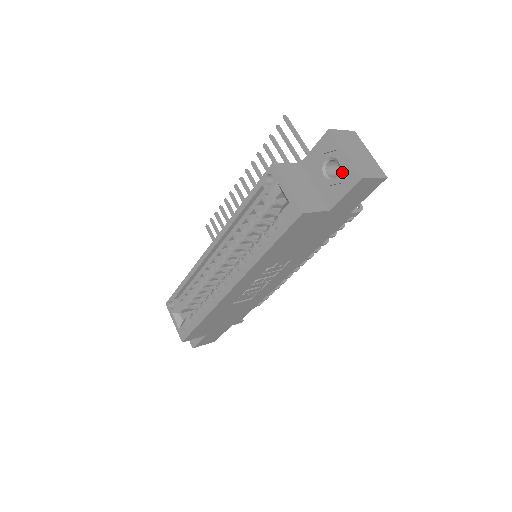
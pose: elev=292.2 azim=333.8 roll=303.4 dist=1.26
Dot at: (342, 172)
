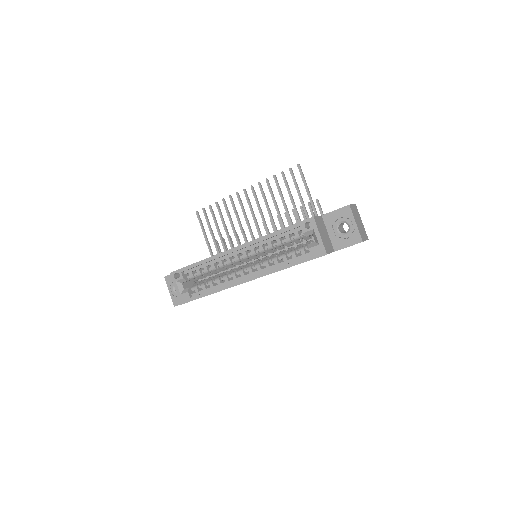
Dot at: (350, 233)
